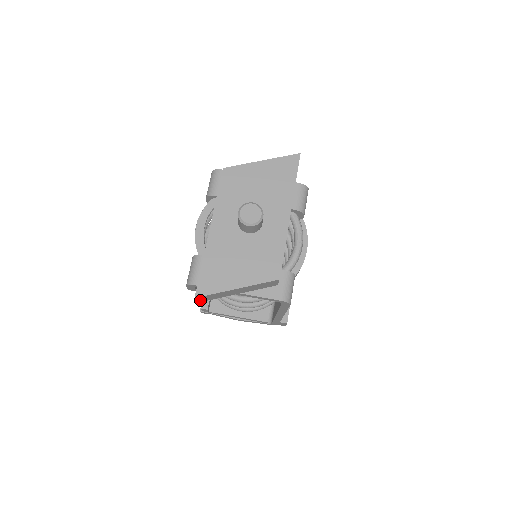
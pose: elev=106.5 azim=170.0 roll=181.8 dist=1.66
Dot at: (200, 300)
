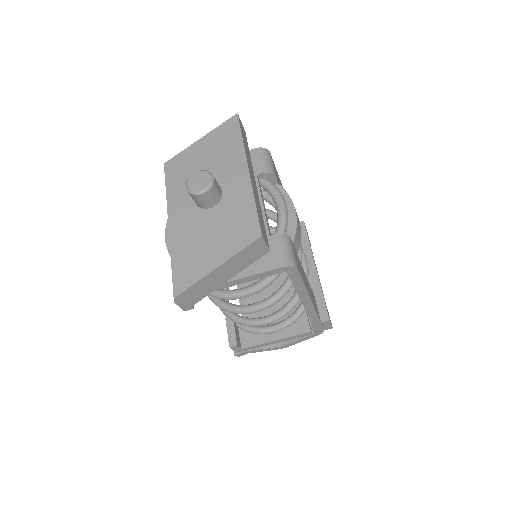
Dot at: (186, 303)
